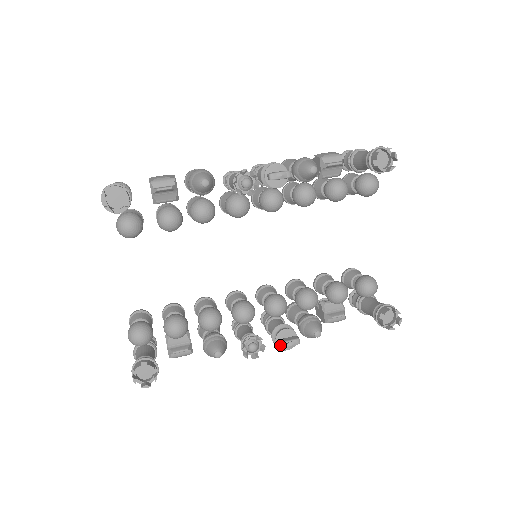
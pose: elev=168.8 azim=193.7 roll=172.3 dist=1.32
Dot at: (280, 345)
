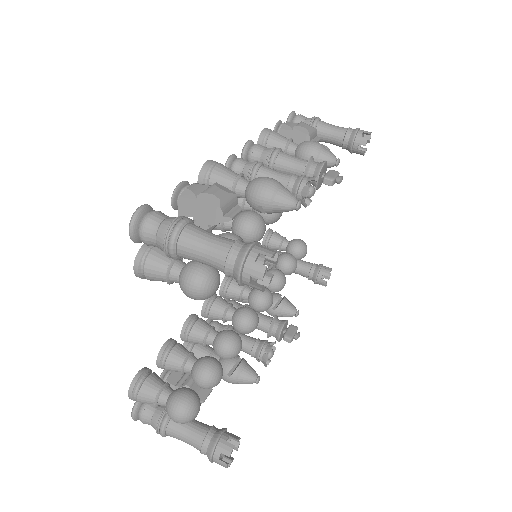
Dot at: (290, 341)
